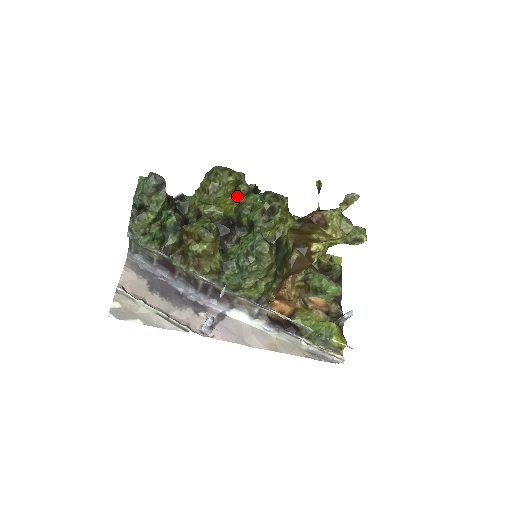
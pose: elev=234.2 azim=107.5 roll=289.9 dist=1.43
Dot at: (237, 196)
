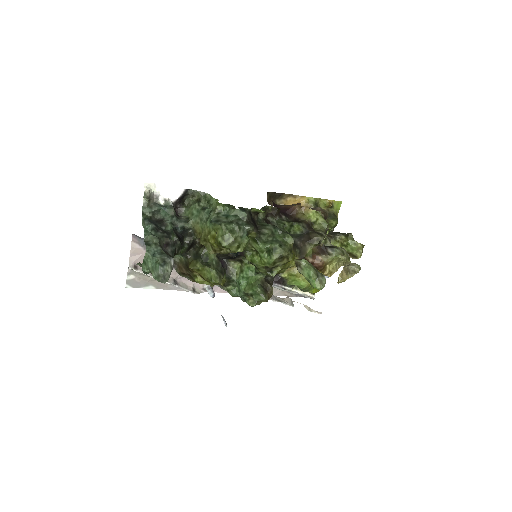
Dot at: occluded
